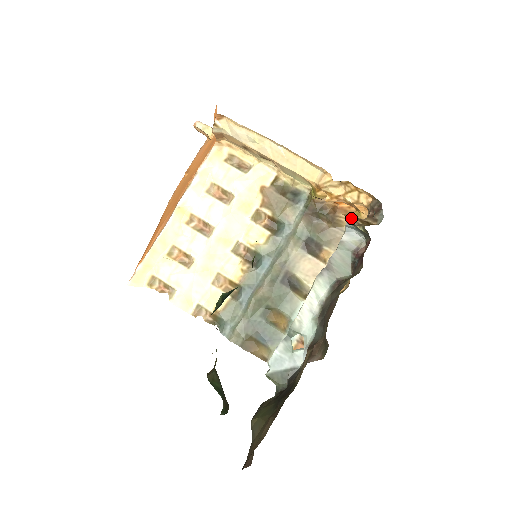
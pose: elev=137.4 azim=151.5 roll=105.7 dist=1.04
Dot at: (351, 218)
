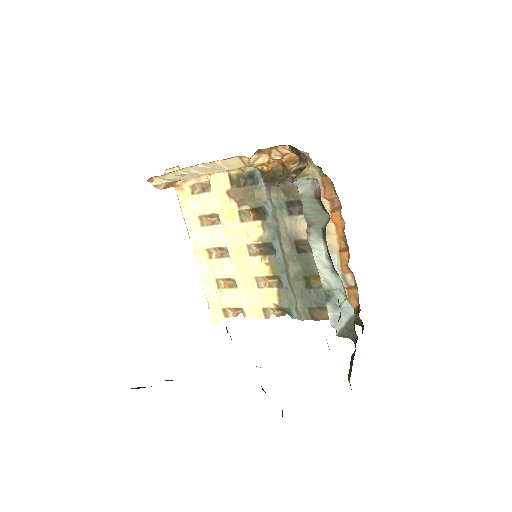
Dot at: occluded
